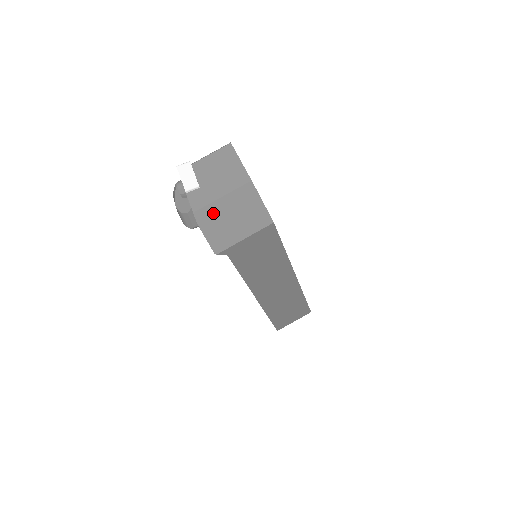
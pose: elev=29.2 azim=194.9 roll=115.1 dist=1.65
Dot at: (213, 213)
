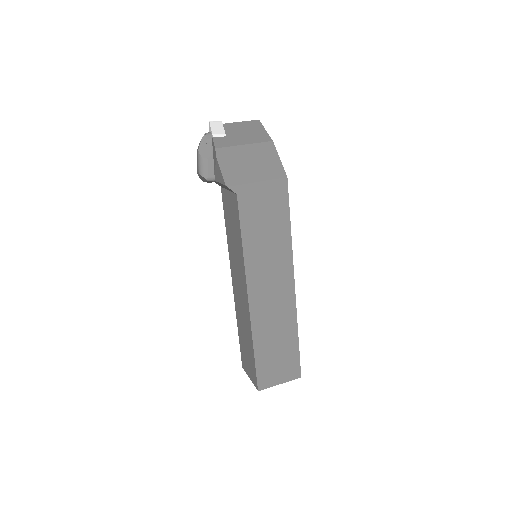
Dot at: (233, 154)
